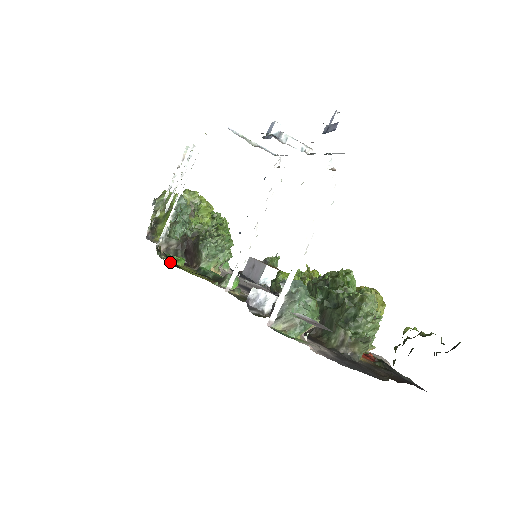
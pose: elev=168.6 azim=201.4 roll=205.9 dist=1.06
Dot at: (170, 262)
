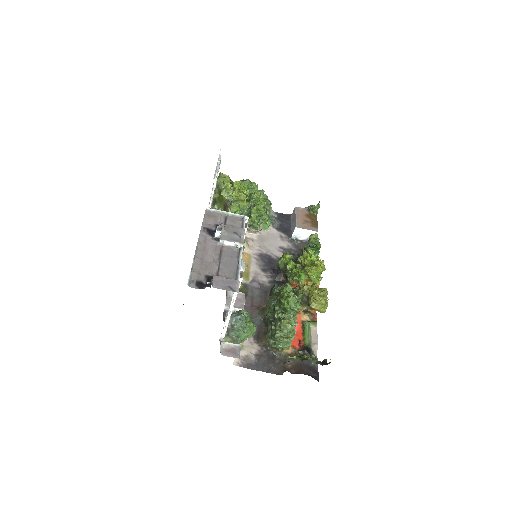
Dot at: occluded
